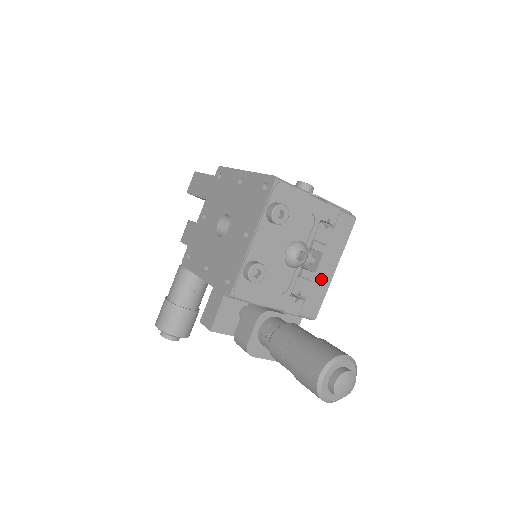
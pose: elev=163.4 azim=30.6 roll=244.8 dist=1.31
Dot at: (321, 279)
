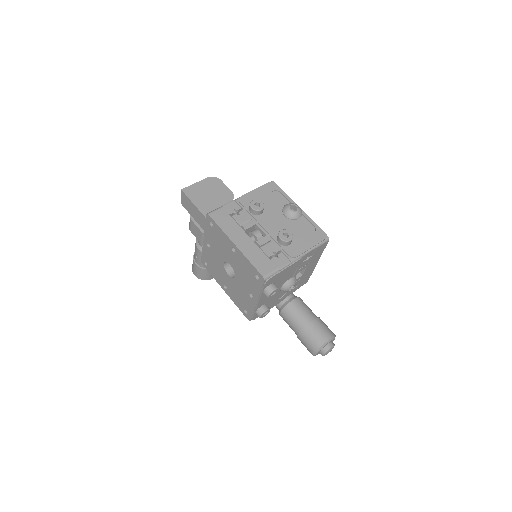
Dot at: (307, 273)
